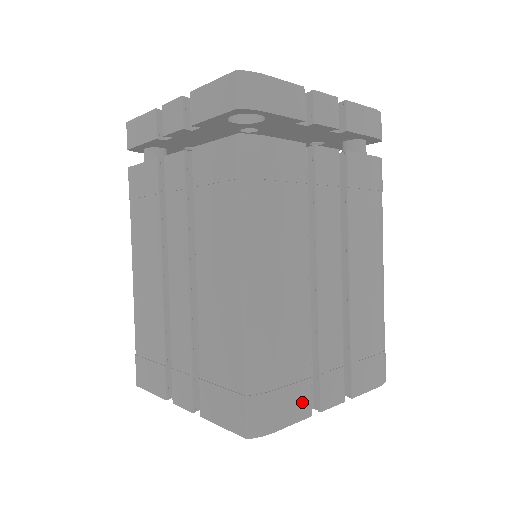
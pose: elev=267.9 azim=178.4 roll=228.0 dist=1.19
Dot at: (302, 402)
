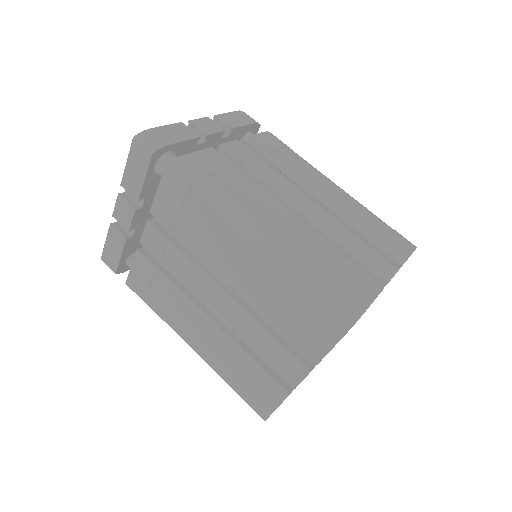
Dot at: (366, 284)
